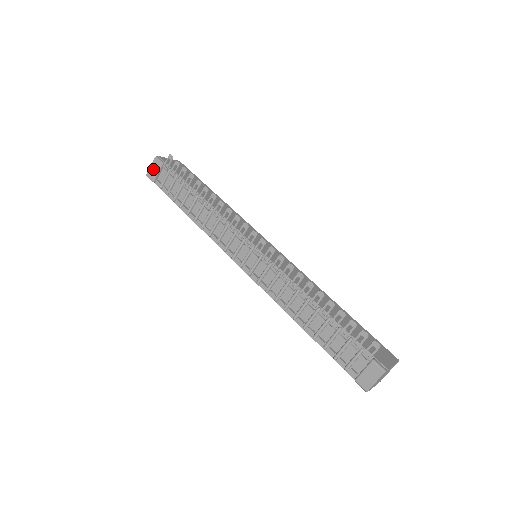
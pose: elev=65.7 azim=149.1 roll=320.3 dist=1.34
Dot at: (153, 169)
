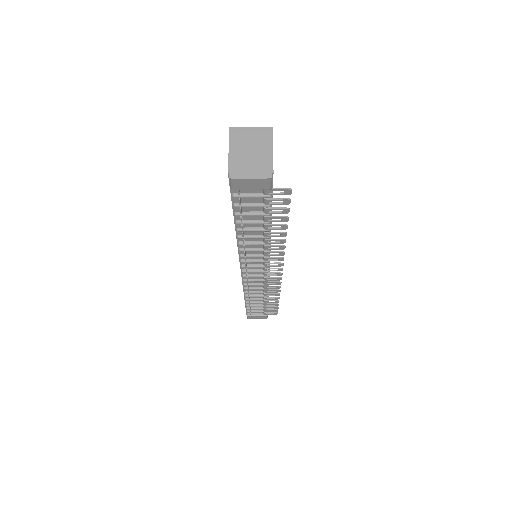
Dot at: (250, 184)
